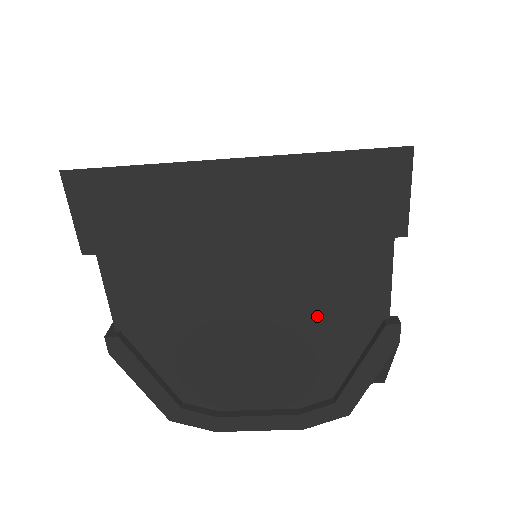
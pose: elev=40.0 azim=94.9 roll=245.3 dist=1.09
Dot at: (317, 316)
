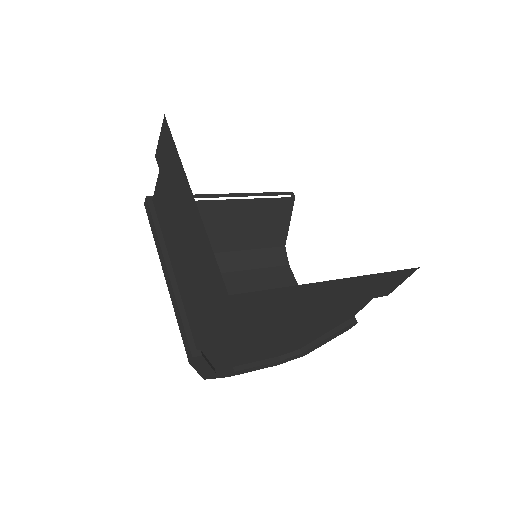
Dot at: (319, 324)
